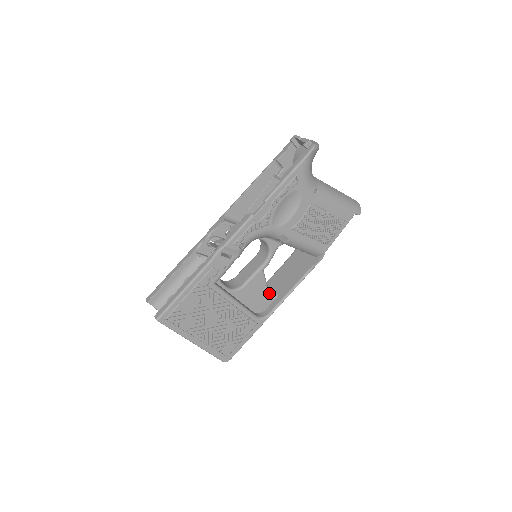
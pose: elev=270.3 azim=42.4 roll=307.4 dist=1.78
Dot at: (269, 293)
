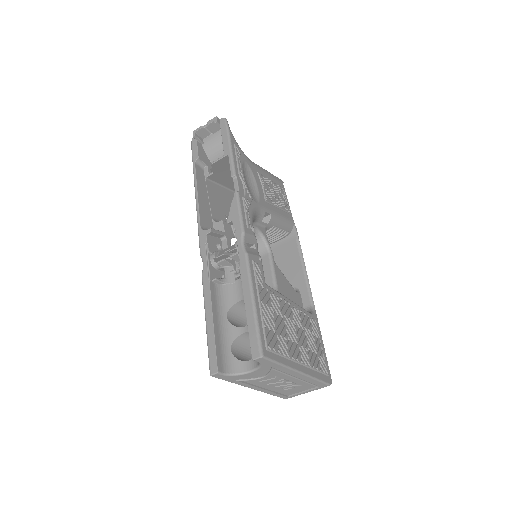
Dot at: occluded
